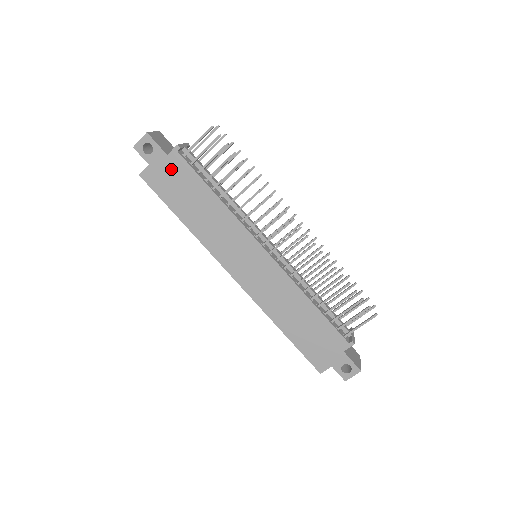
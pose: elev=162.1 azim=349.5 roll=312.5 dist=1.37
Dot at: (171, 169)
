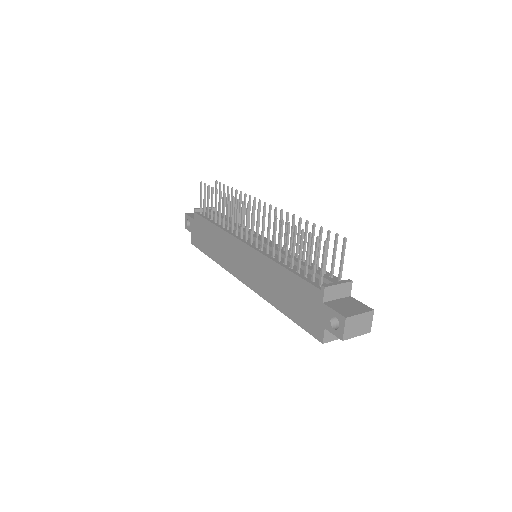
Dot at: (197, 227)
